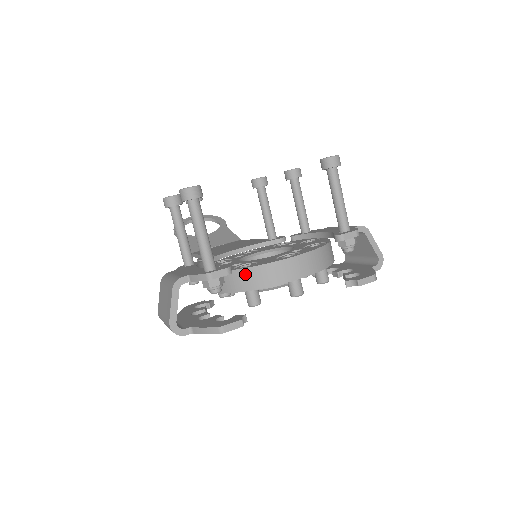
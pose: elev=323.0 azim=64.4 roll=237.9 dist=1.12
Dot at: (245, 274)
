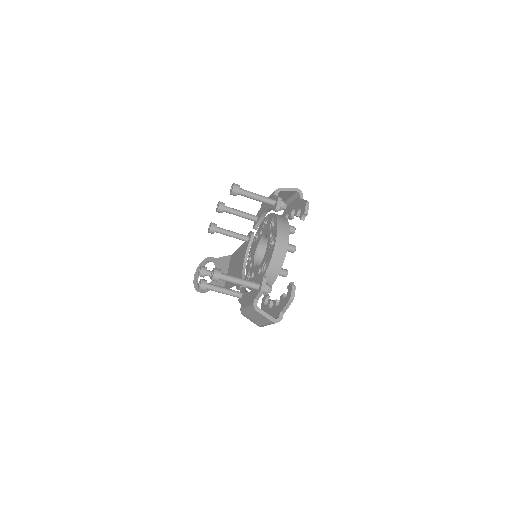
Dot at: (270, 270)
